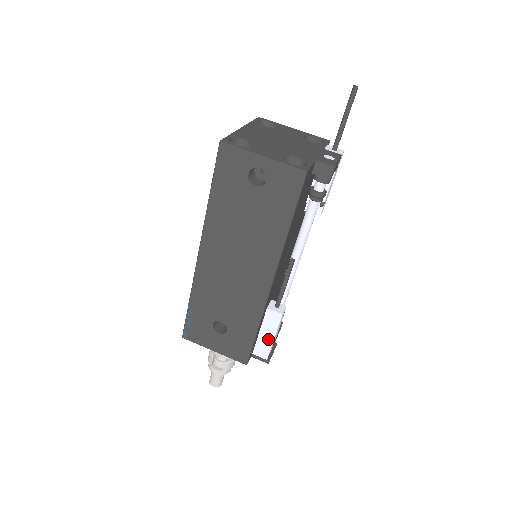
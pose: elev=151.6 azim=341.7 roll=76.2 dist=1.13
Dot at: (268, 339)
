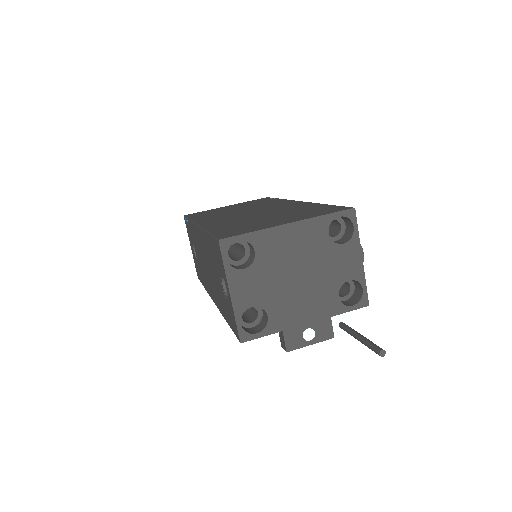
Dot at: occluded
